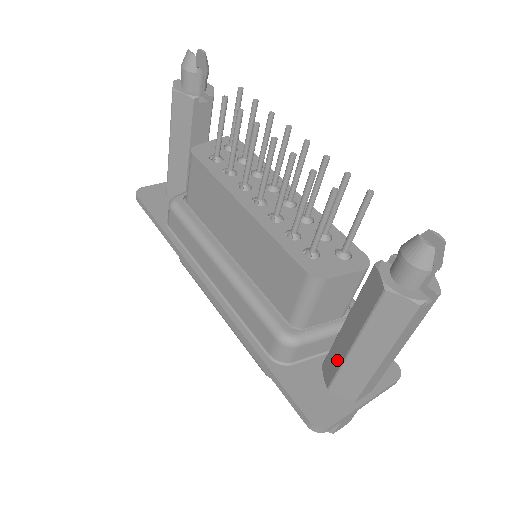
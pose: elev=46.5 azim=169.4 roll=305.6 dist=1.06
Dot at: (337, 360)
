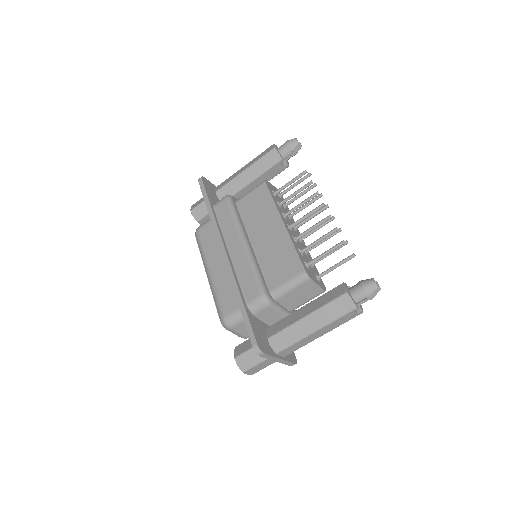
Dot at: (286, 323)
